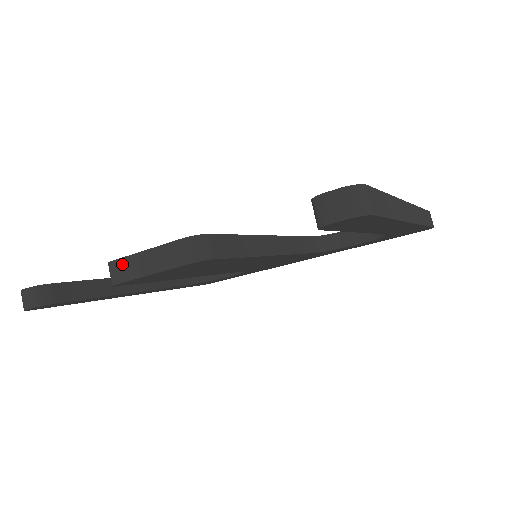
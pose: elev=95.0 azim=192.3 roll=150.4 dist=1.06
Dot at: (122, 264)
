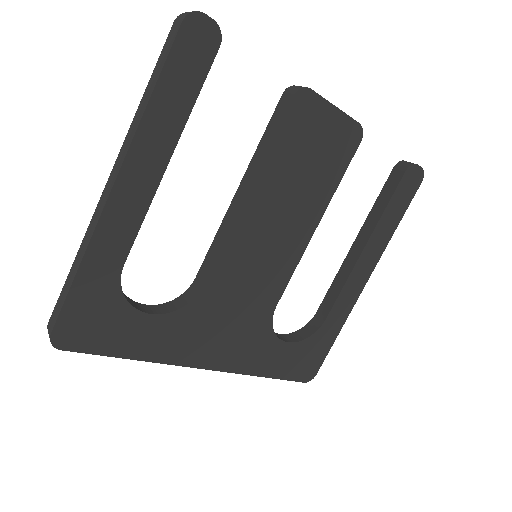
Dot at: occluded
